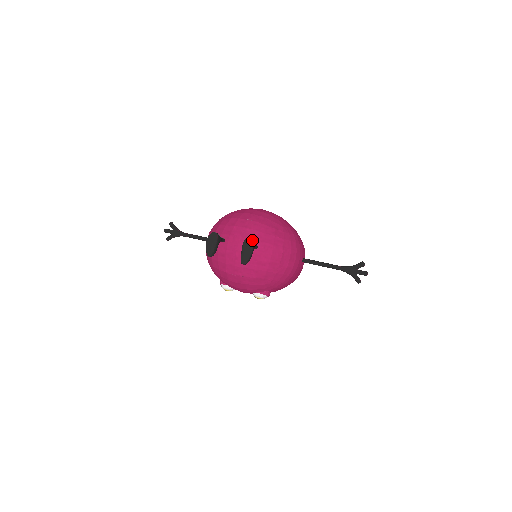
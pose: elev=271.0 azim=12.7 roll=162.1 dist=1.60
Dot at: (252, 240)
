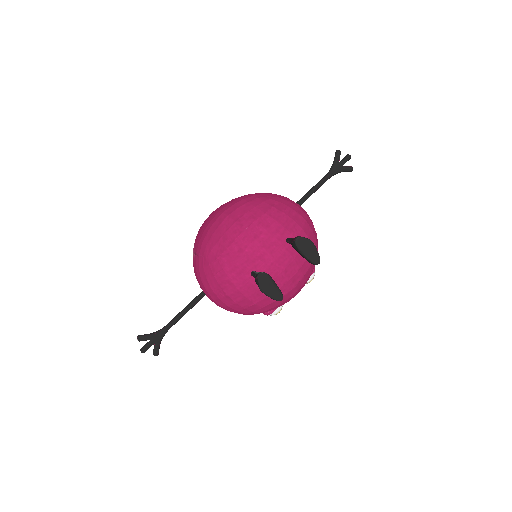
Dot at: (279, 239)
